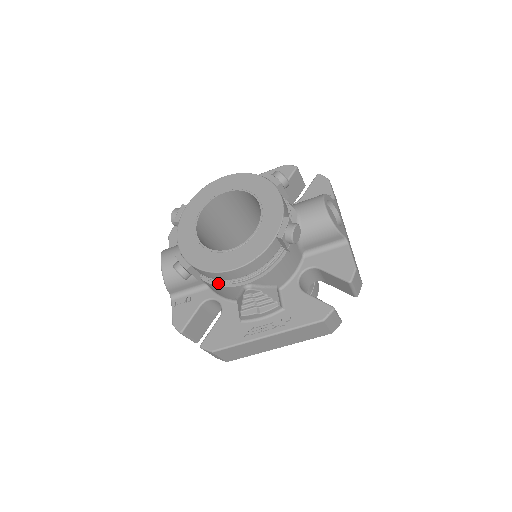
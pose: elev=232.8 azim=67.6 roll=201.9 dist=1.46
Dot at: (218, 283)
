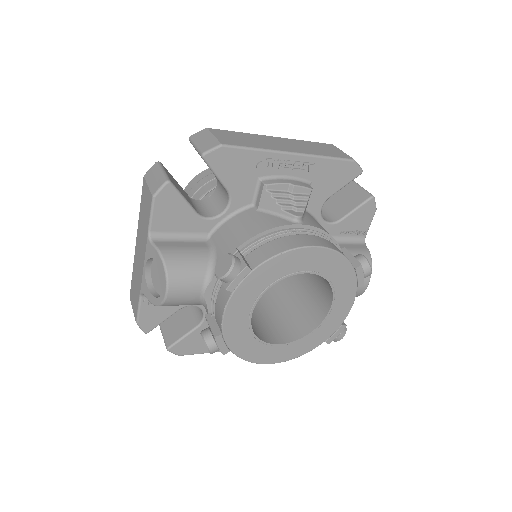
Dot at: occluded
